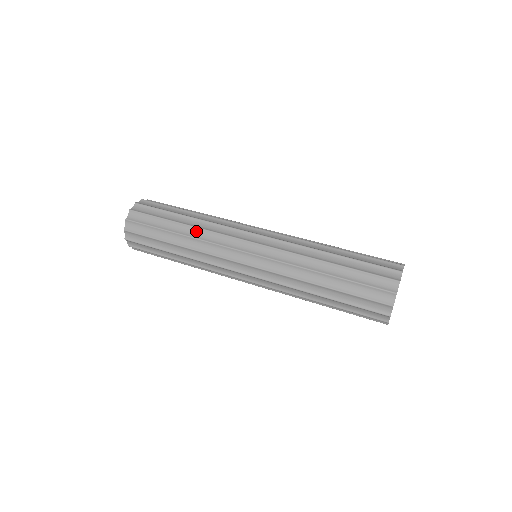
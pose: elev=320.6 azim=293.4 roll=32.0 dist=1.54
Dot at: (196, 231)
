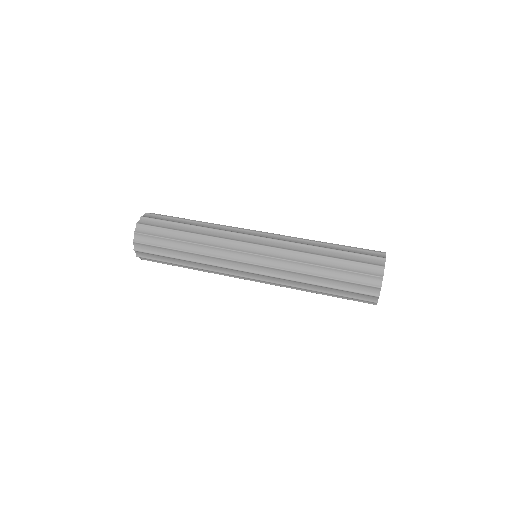
Dot at: (199, 256)
